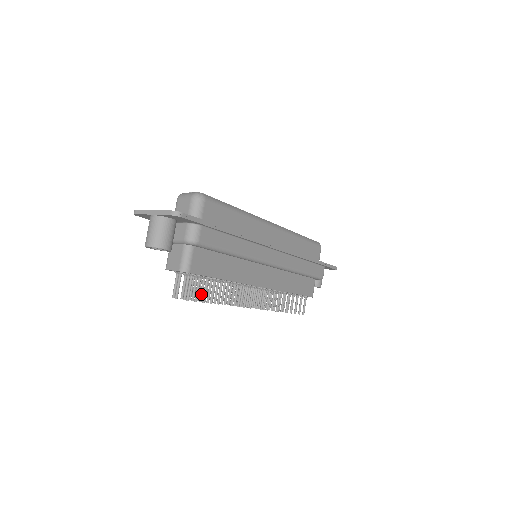
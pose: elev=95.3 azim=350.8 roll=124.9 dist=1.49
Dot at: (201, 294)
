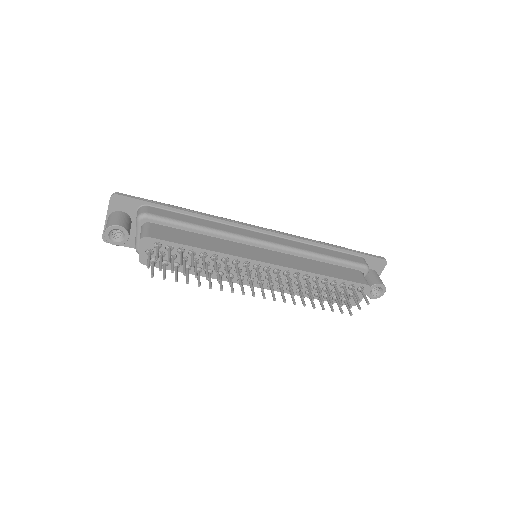
Dot at: (183, 269)
